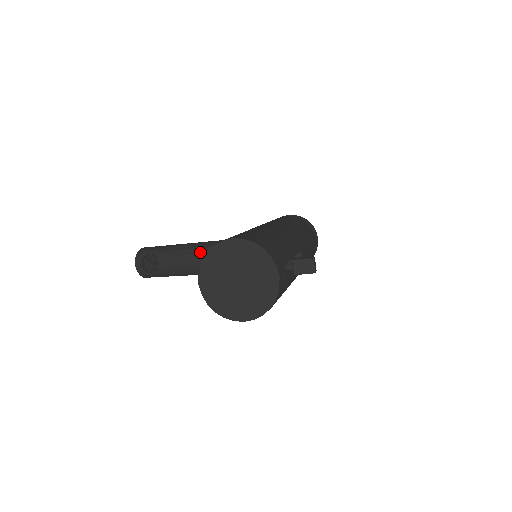
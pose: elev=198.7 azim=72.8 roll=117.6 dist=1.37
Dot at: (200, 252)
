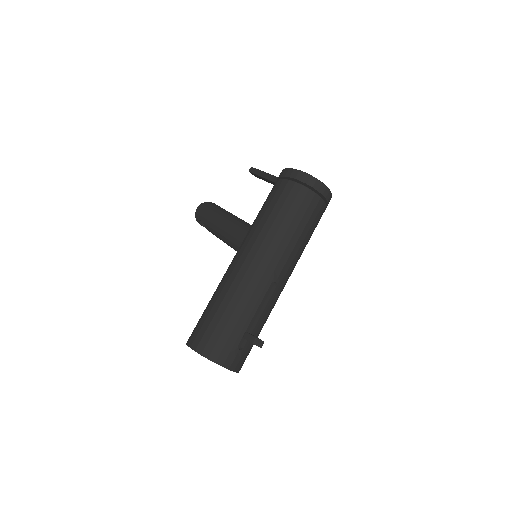
Dot at: (223, 239)
